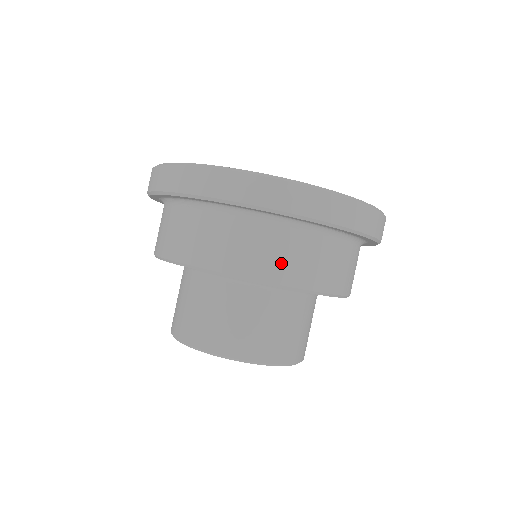
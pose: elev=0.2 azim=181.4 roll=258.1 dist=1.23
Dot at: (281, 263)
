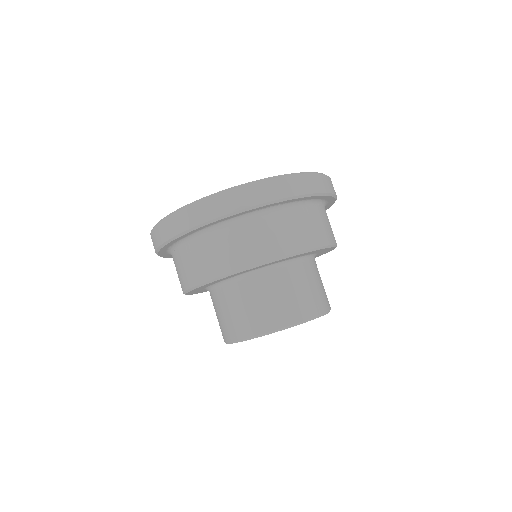
Dot at: (238, 253)
